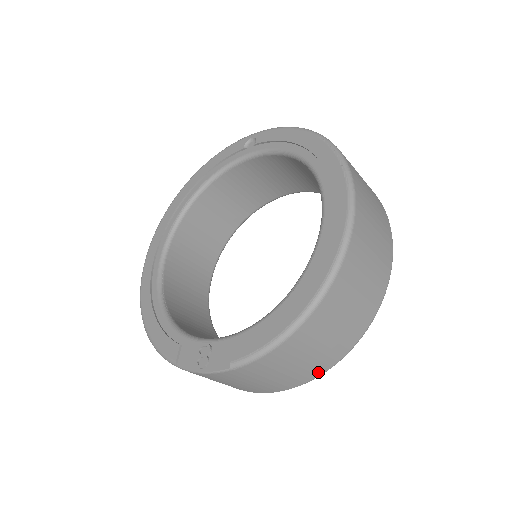
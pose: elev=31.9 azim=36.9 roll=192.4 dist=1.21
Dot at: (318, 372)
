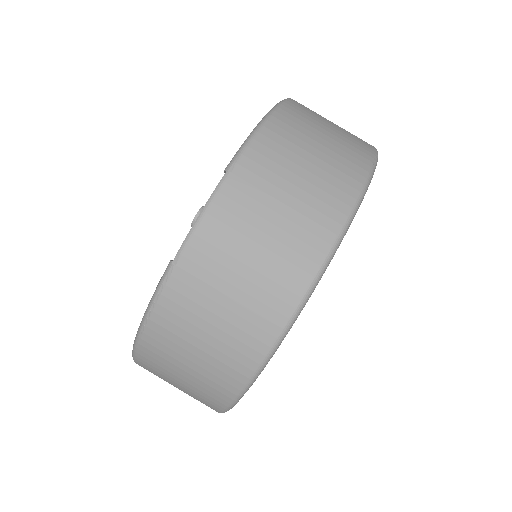
Dot at: (353, 184)
